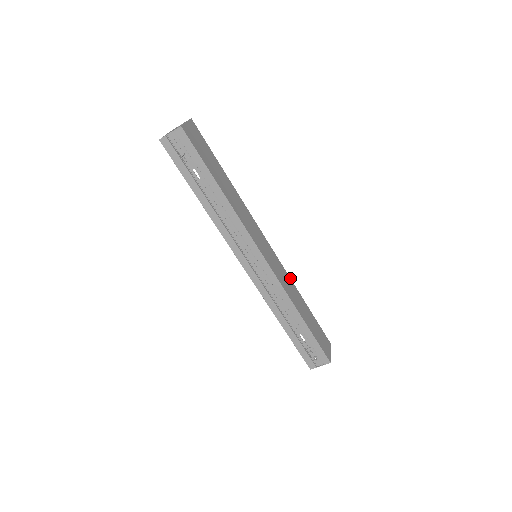
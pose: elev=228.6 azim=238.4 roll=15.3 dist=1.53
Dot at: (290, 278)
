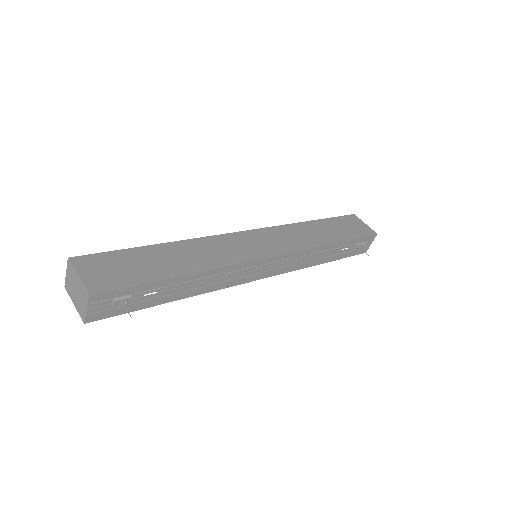
Dot at: (288, 224)
